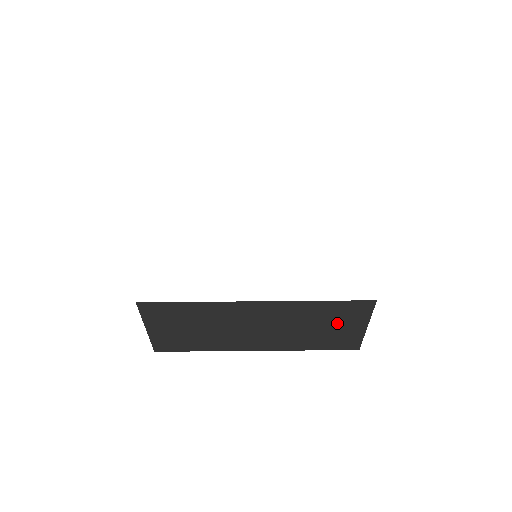
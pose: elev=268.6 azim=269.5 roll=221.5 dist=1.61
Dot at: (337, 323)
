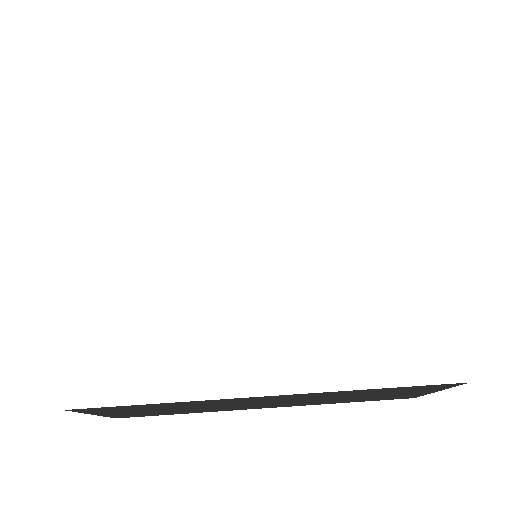
Dot at: (393, 393)
